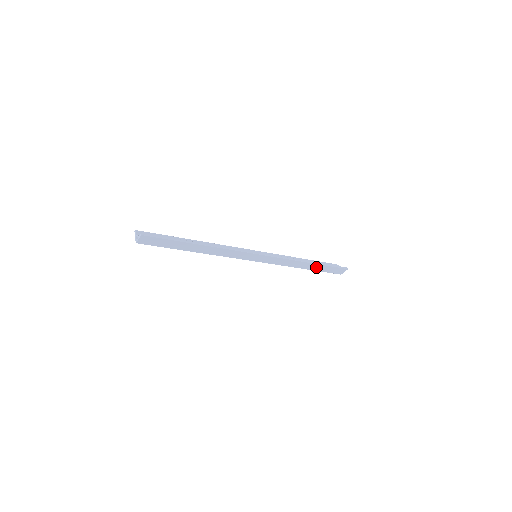
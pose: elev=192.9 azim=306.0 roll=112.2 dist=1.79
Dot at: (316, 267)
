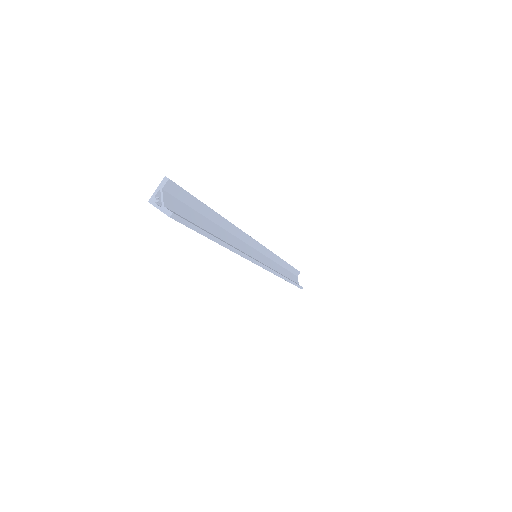
Dot at: occluded
